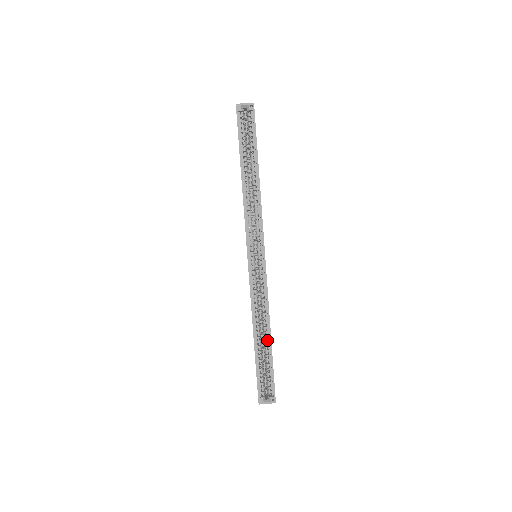
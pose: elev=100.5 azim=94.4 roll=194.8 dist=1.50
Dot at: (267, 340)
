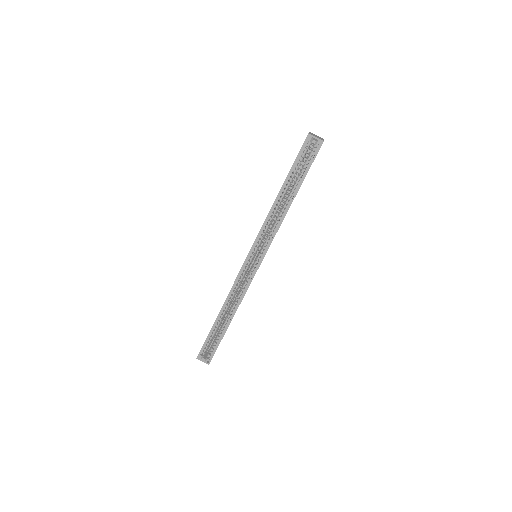
Dot at: (227, 321)
